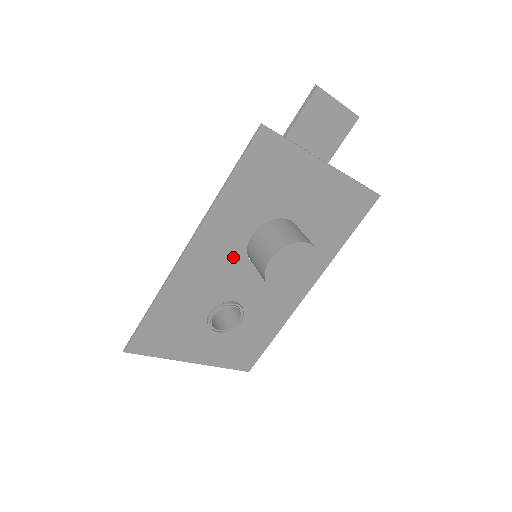
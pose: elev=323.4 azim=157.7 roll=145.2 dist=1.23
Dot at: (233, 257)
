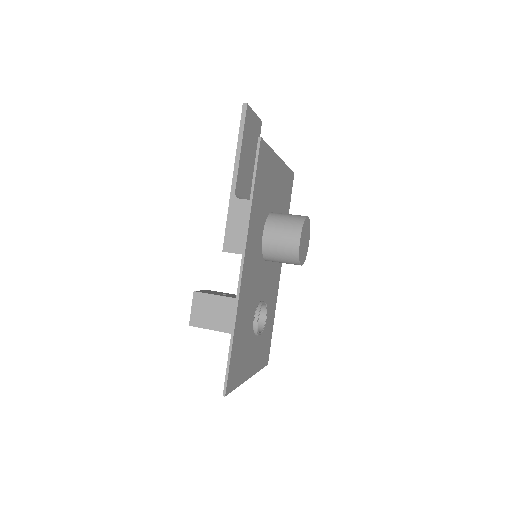
Dot at: (258, 260)
